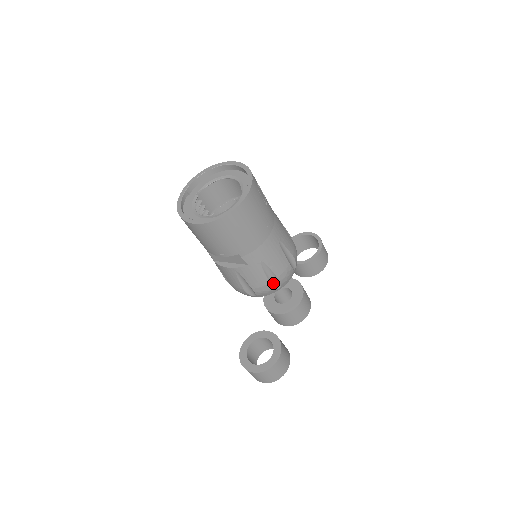
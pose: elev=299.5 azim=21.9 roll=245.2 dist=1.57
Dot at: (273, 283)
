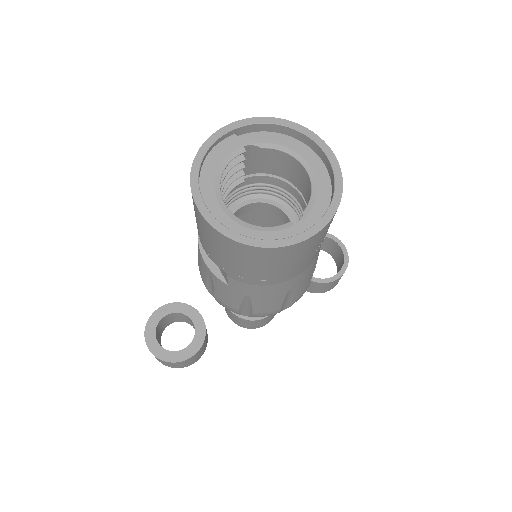
Dot at: (243, 310)
